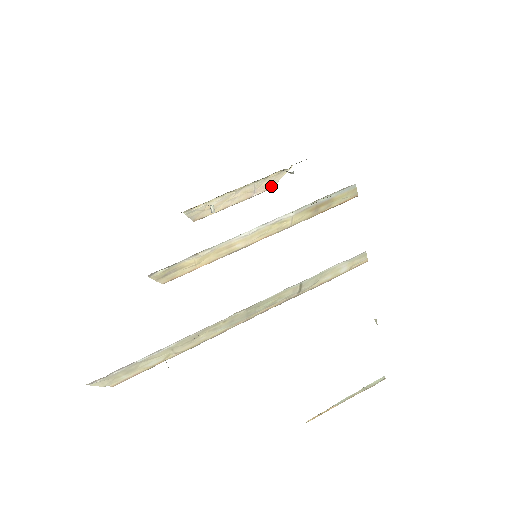
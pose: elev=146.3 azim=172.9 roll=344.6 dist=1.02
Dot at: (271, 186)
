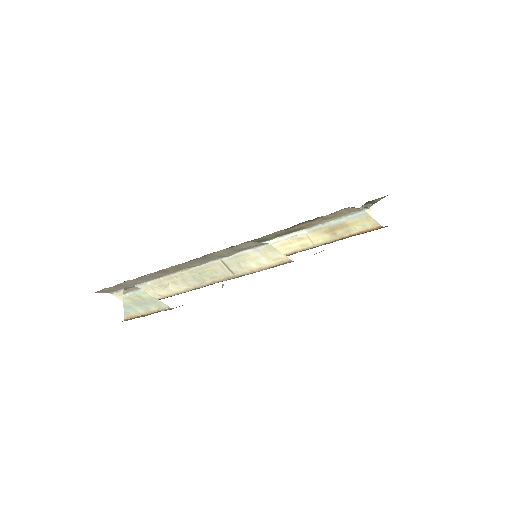
Dot at: occluded
